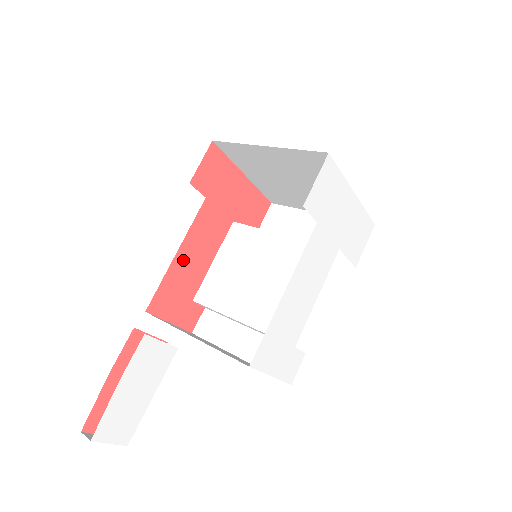
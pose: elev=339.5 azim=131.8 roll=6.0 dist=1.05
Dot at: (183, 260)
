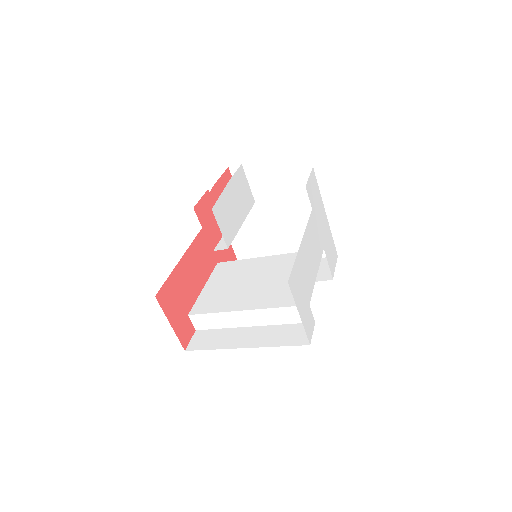
Dot at: (184, 269)
